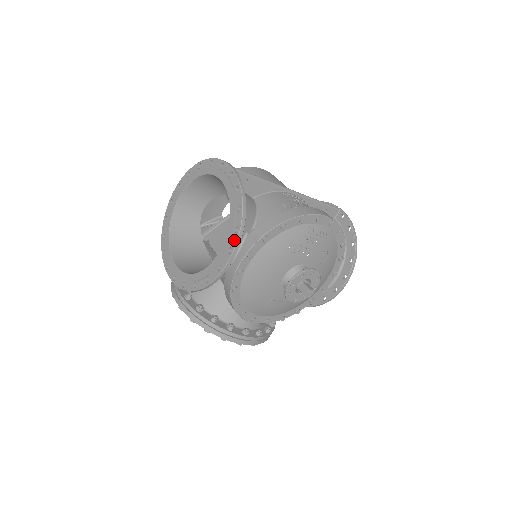
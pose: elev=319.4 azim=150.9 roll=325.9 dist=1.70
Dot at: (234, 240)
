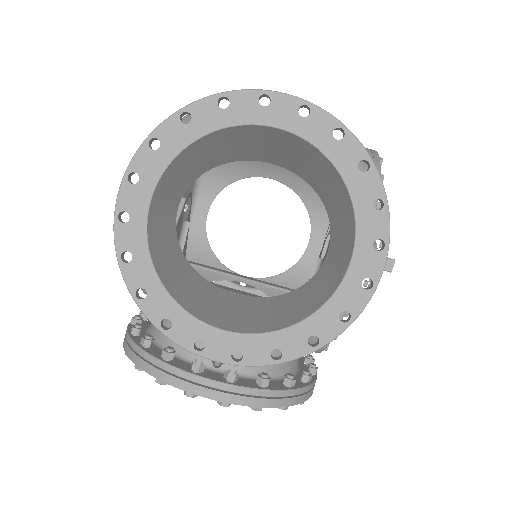
Dot at: (382, 224)
